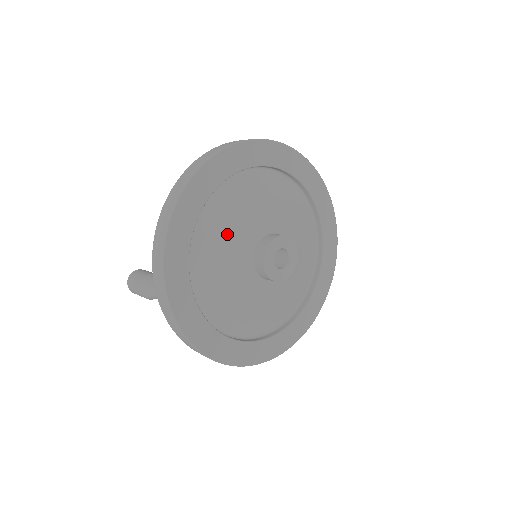
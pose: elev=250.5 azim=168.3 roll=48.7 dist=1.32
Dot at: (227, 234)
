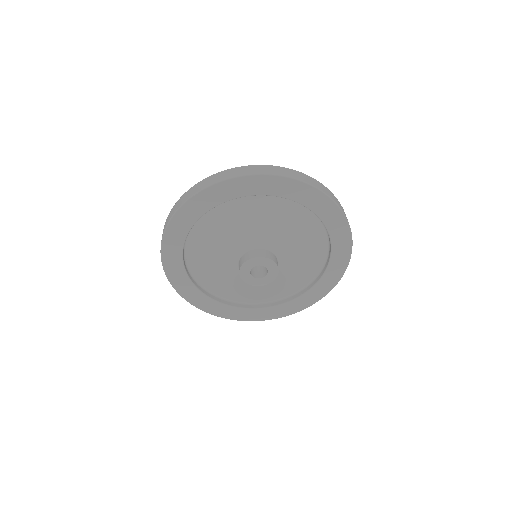
Dot at: (219, 275)
